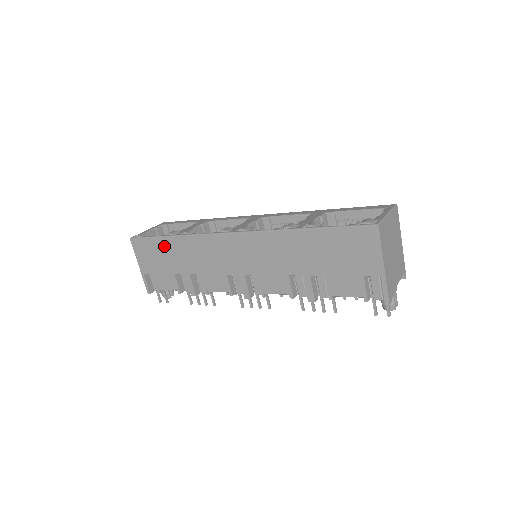
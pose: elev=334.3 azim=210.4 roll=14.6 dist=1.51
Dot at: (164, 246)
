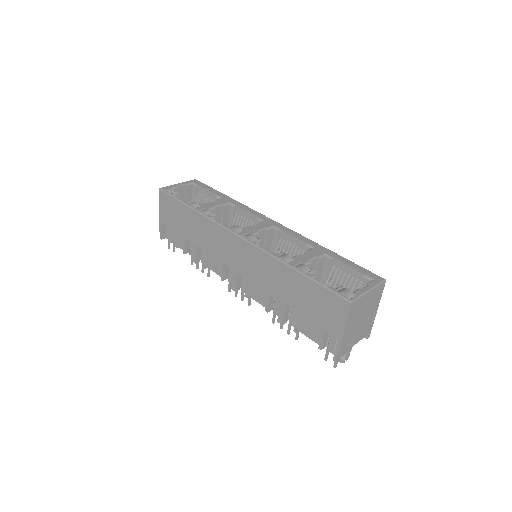
Dot at: (183, 211)
